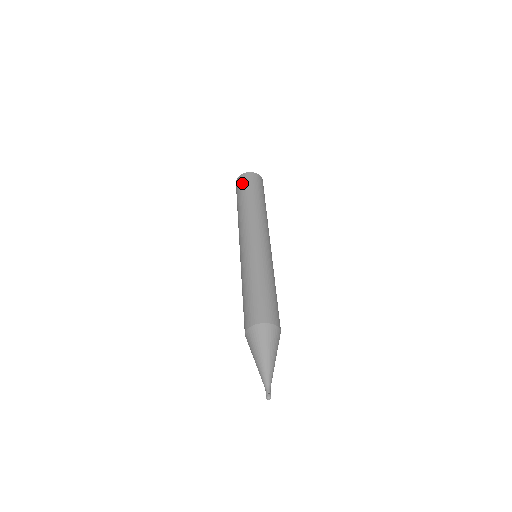
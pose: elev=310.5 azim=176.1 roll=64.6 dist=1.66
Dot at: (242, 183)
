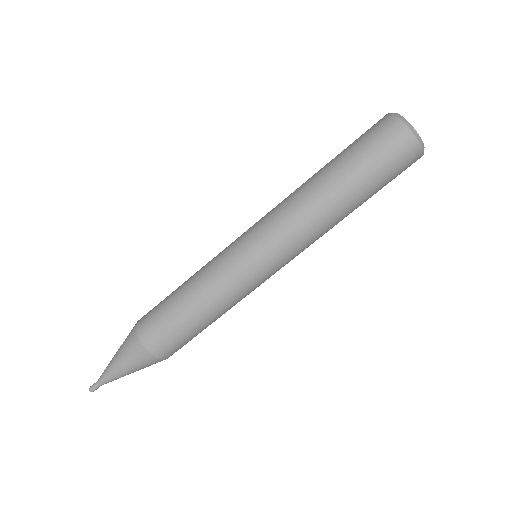
Dot at: (370, 133)
